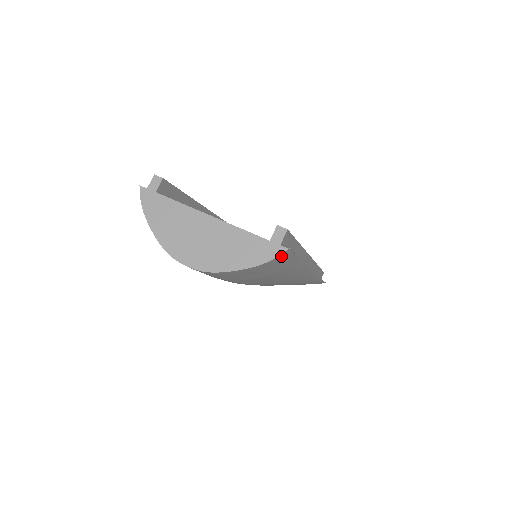
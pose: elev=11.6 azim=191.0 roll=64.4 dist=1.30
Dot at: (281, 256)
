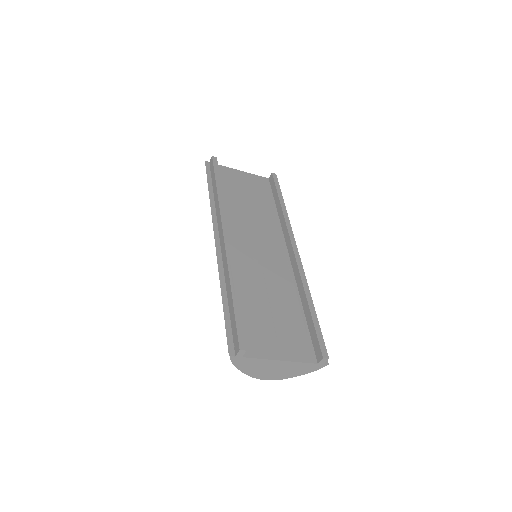
Dot at: occluded
